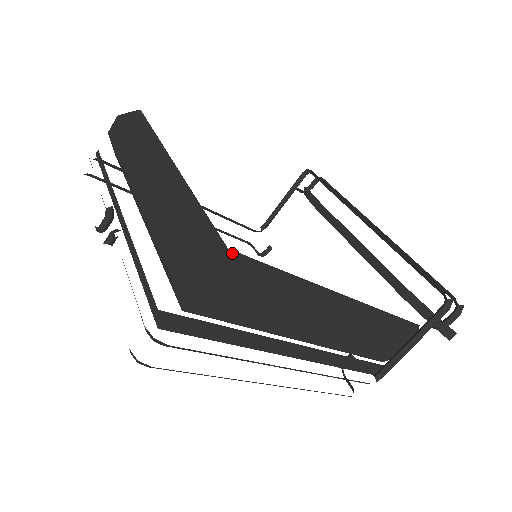
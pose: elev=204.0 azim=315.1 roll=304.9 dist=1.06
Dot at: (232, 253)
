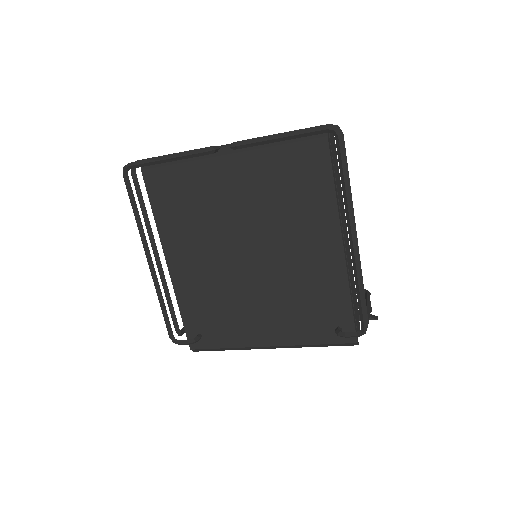
Dot at: occluded
